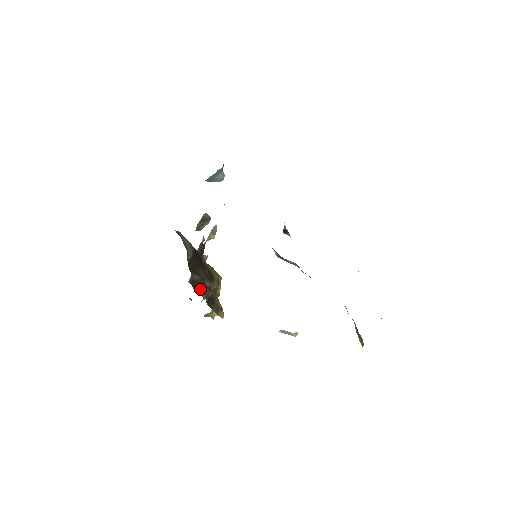
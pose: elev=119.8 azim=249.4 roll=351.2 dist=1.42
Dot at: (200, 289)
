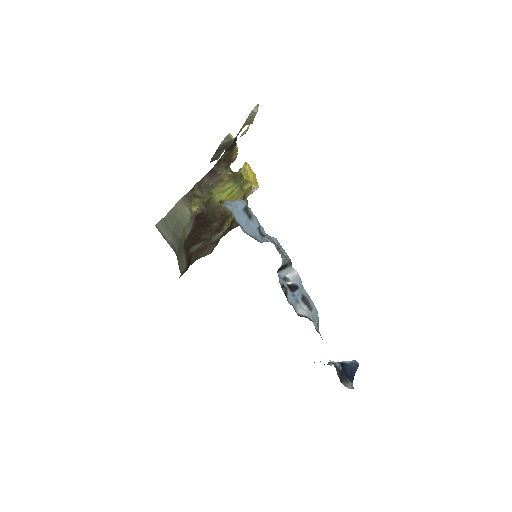
Dot at: (202, 253)
